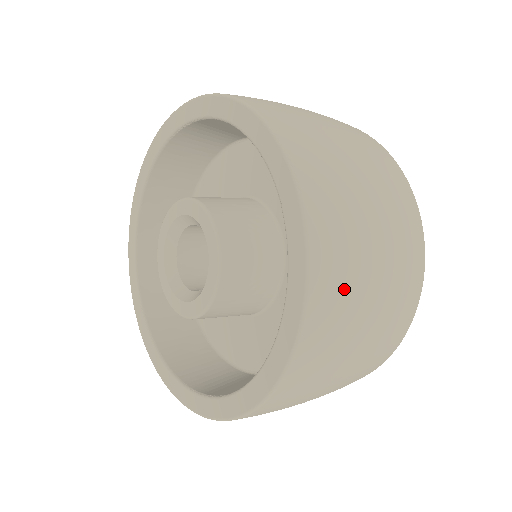
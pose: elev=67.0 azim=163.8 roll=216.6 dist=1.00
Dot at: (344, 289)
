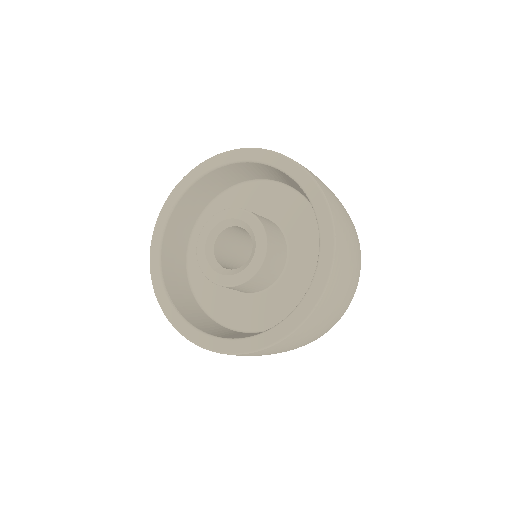
Dot at: (289, 344)
